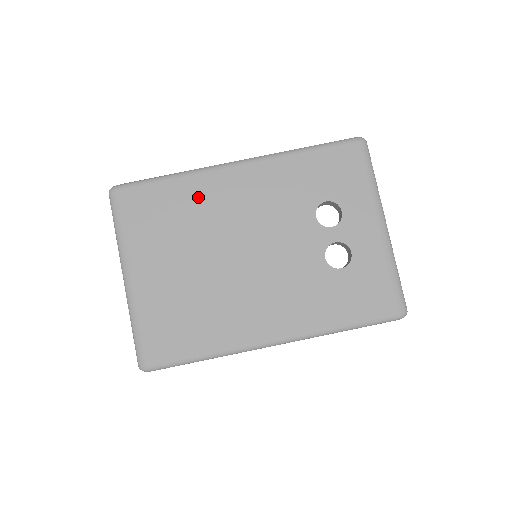
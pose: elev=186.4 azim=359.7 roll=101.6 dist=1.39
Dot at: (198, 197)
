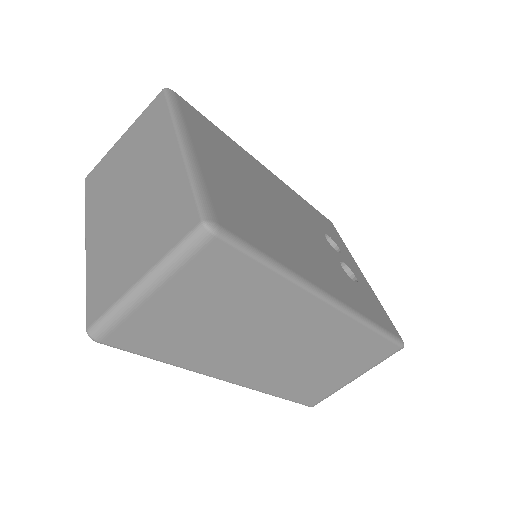
Dot at: (244, 157)
